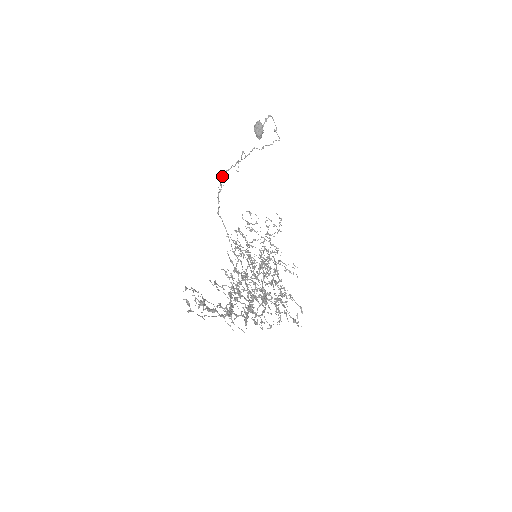
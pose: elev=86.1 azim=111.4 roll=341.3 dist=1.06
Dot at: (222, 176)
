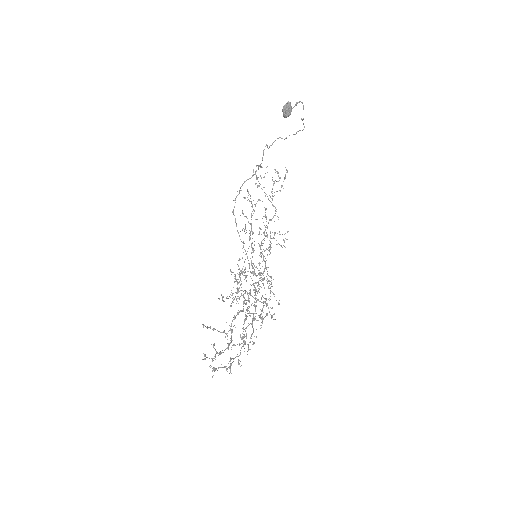
Dot at: (242, 184)
